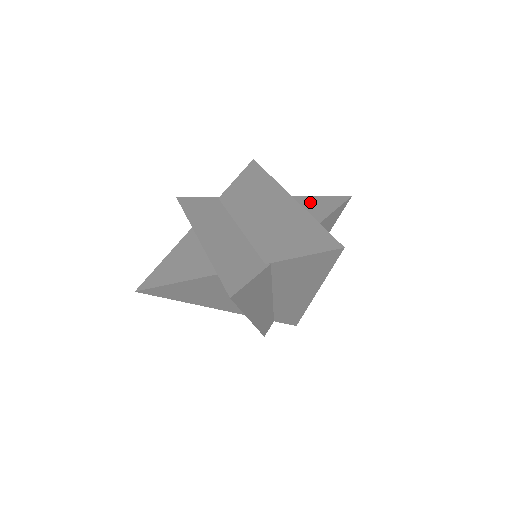
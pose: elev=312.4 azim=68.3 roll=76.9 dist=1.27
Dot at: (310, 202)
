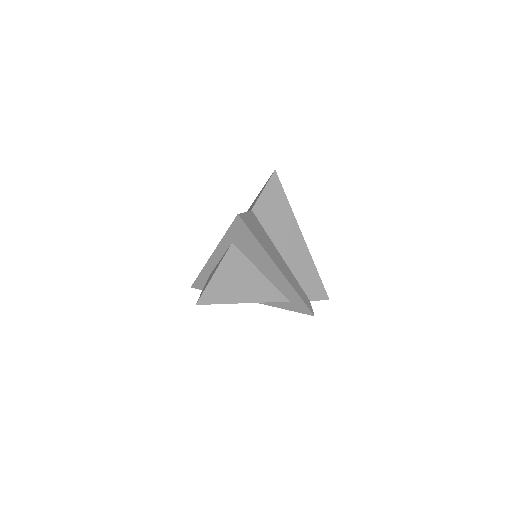
Dot at: occluded
